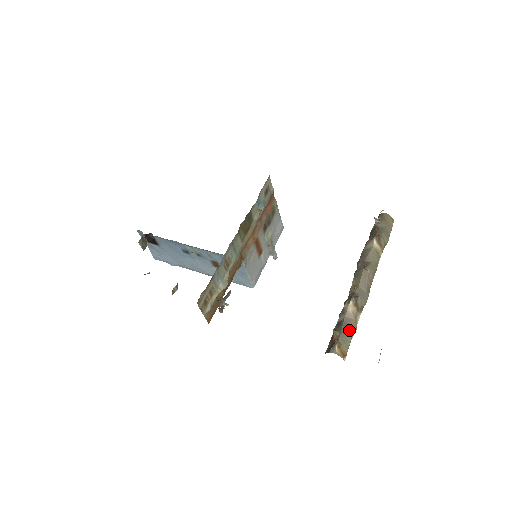
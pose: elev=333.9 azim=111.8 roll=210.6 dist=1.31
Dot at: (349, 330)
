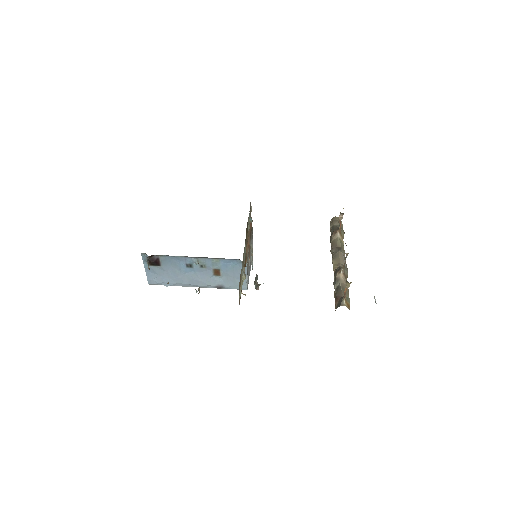
Dot at: (346, 291)
